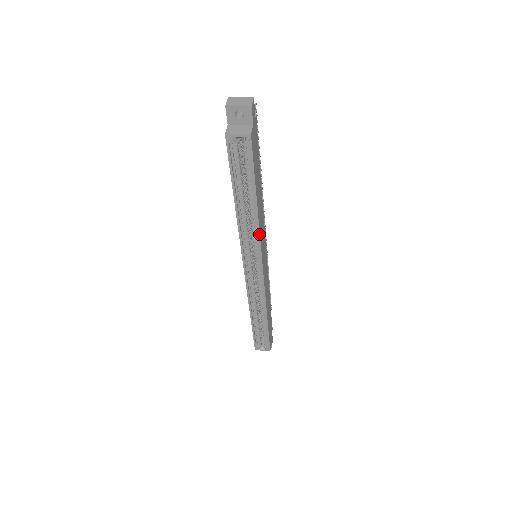
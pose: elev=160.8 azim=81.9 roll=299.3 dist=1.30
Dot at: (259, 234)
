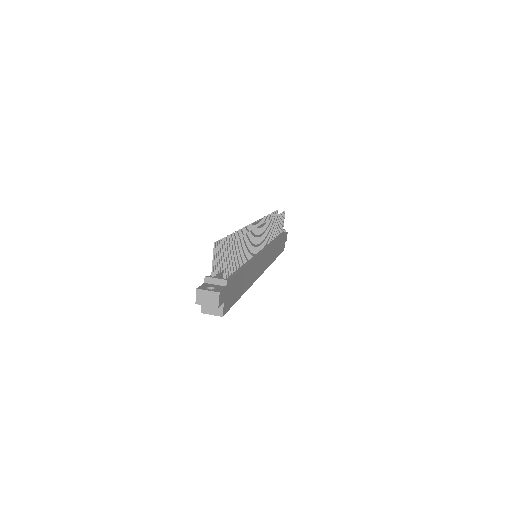
Dot at: (251, 285)
